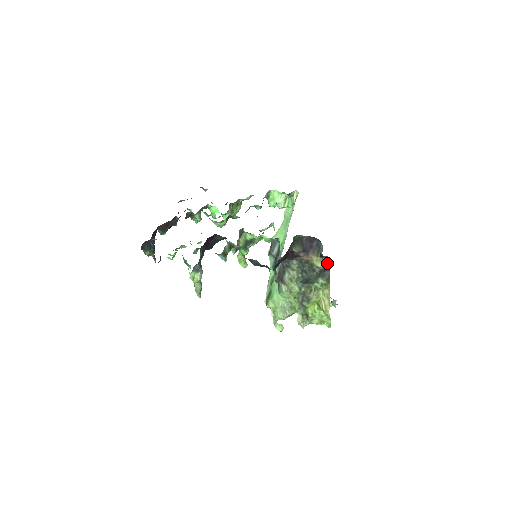
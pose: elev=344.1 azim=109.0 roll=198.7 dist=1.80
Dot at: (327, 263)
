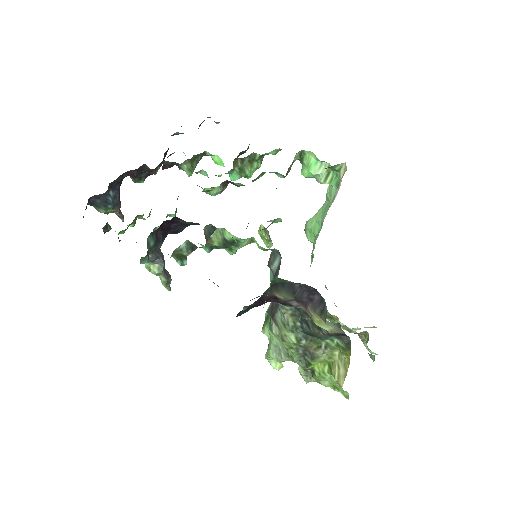
Dot at: (341, 329)
